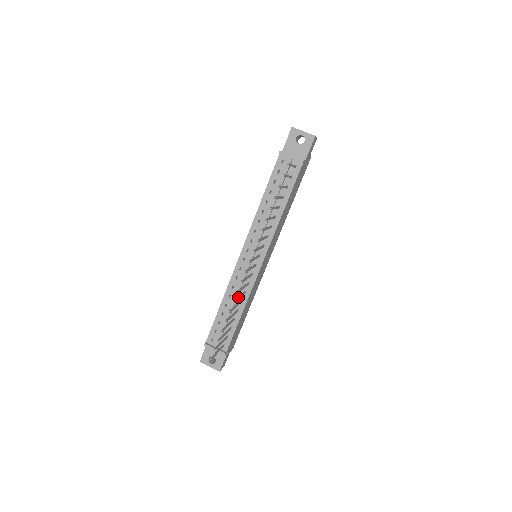
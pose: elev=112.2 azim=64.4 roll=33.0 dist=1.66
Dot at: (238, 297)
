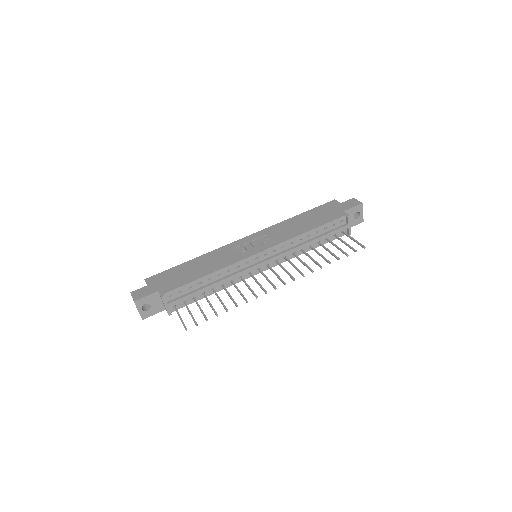
Dot at: occluded
